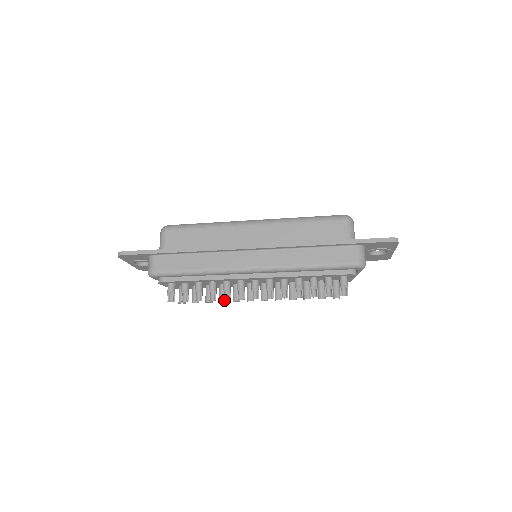
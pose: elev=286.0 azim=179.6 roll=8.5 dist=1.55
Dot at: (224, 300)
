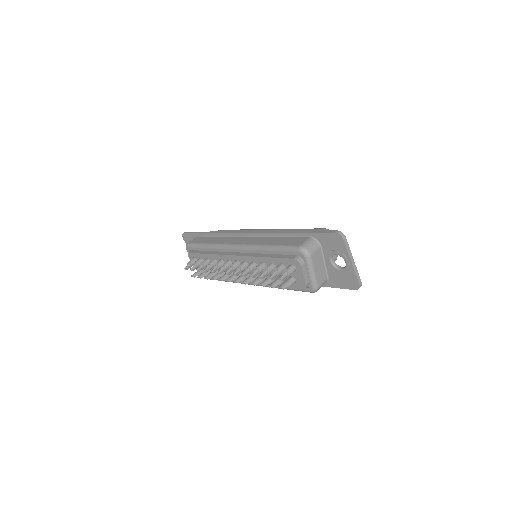
Dot at: (214, 278)
